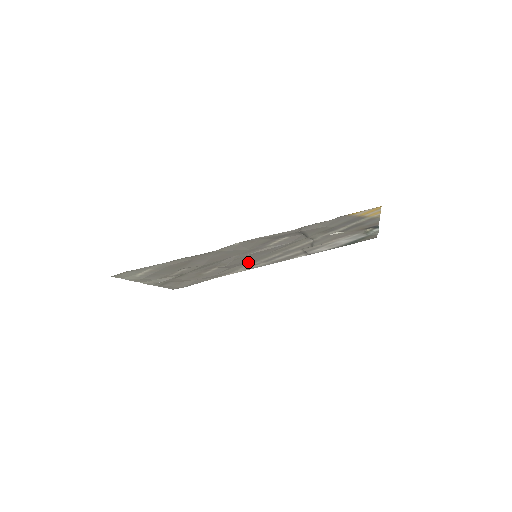
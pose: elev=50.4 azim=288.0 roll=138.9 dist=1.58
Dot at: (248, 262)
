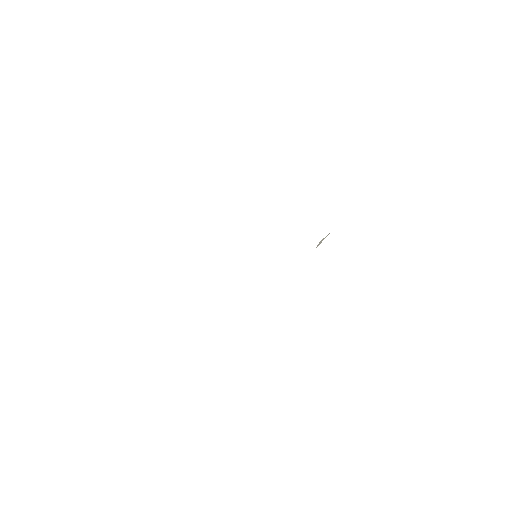
Dot at: occluded
